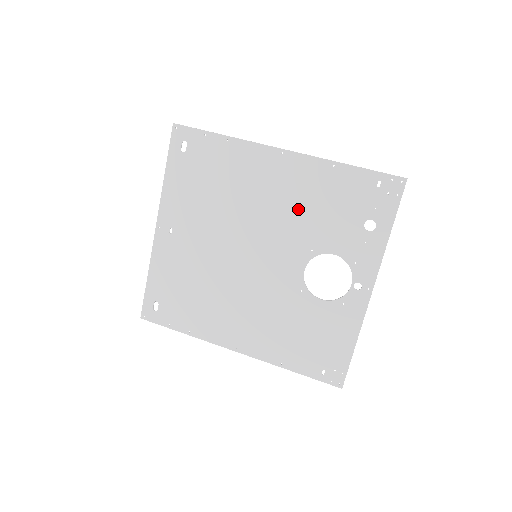
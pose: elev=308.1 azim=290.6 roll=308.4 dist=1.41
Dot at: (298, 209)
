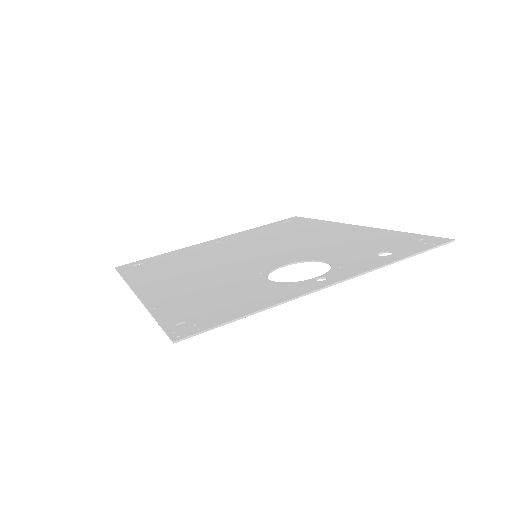
Dot at: (329, 243)
